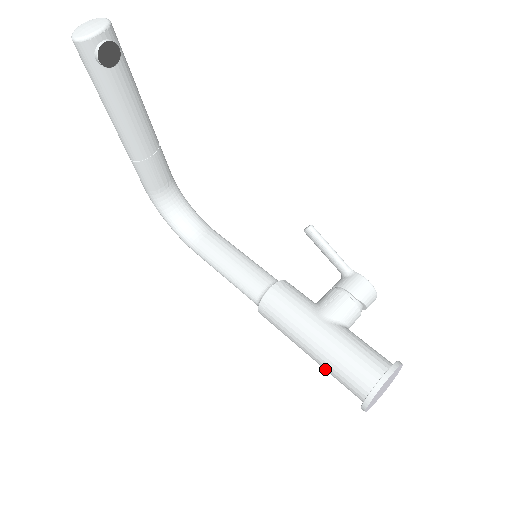
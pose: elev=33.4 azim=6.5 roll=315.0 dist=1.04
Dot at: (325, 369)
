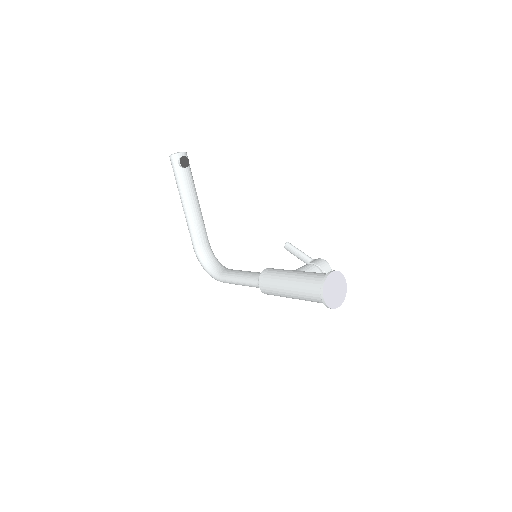
Dot at: (299, 293)
